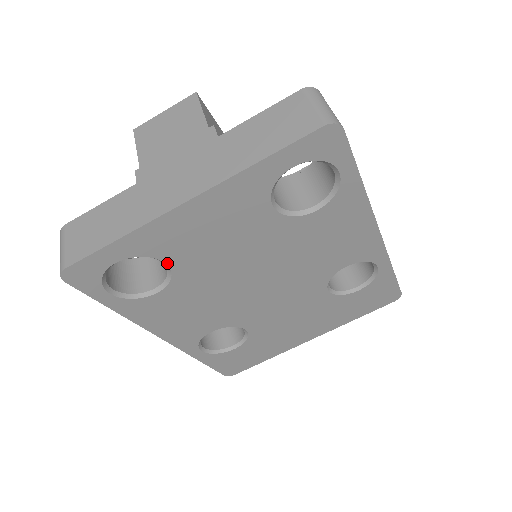
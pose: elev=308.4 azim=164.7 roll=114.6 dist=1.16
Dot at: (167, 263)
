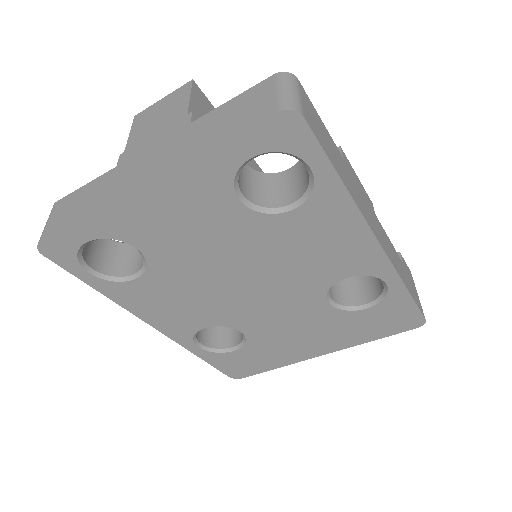
Dot at: (139, 249)
